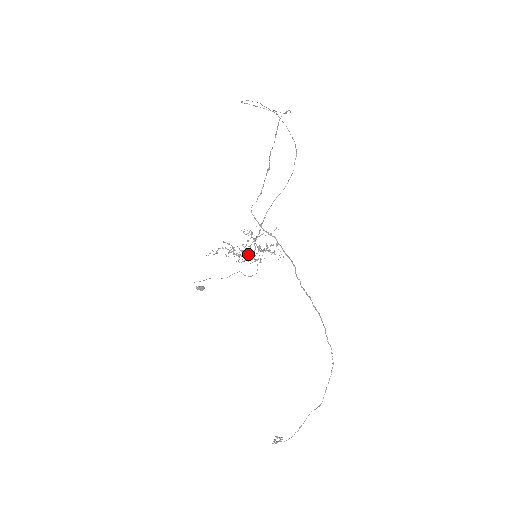
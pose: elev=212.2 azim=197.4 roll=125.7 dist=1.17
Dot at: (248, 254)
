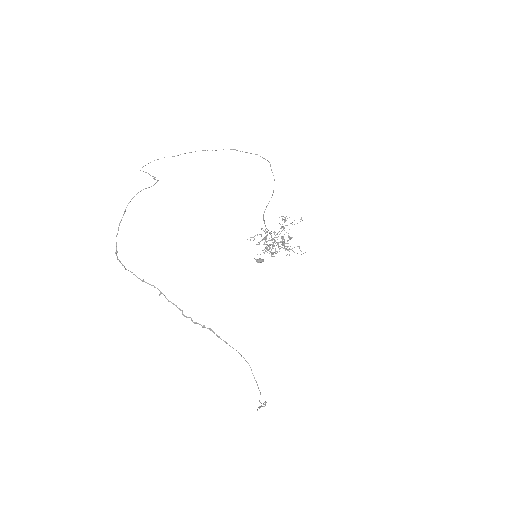
Dot at: occluded
